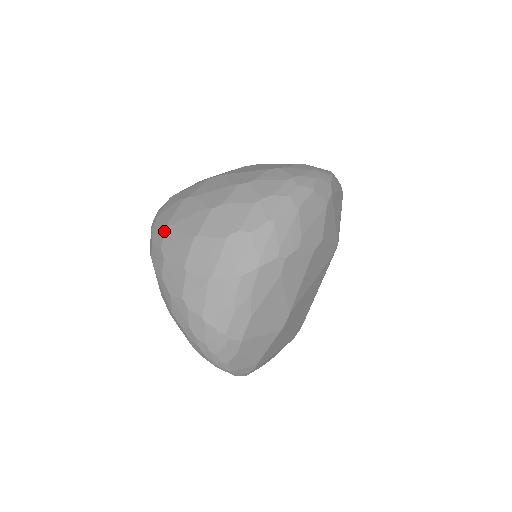
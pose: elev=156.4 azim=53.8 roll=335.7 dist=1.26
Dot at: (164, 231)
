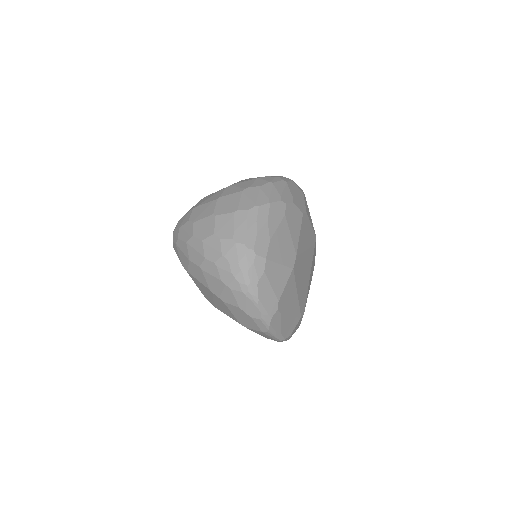
Dot at: (190, 213)
